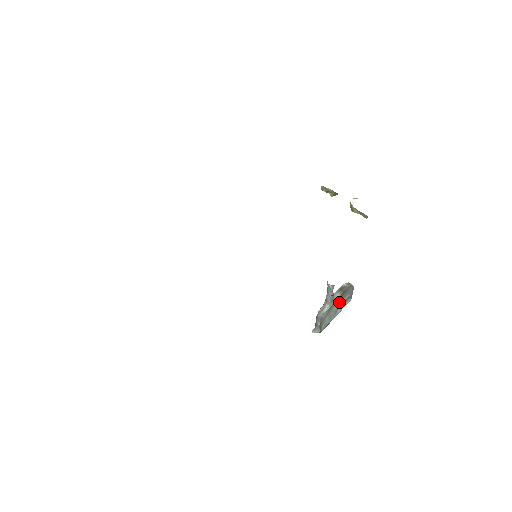
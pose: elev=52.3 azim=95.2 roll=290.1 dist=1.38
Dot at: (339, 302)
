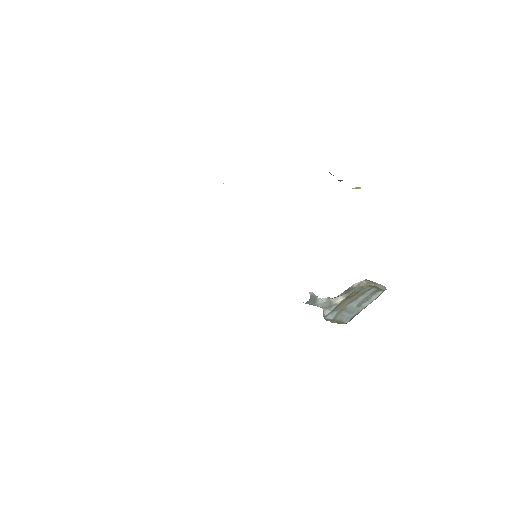
Dot at: (357, 299)
